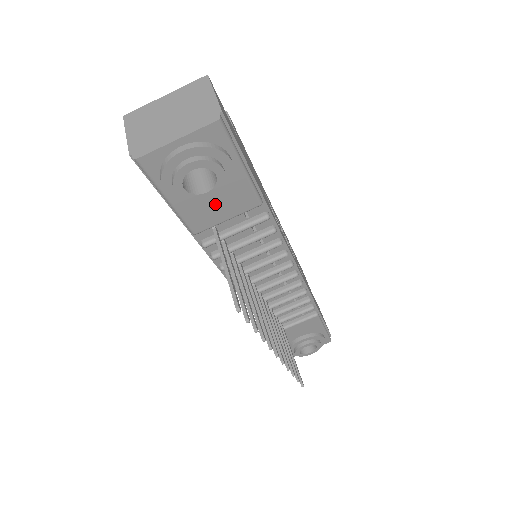
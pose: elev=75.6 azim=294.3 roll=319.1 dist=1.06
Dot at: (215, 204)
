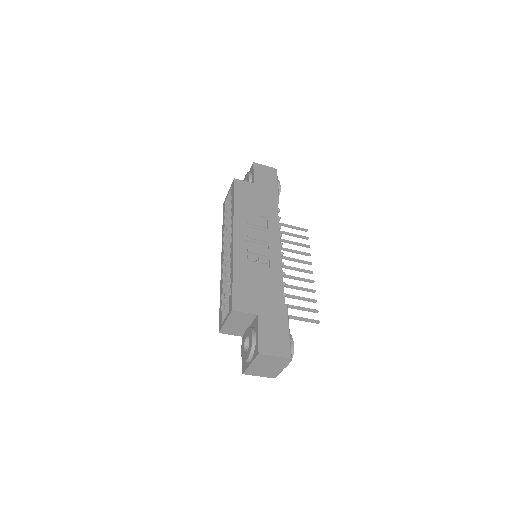
Dot at: occluded
